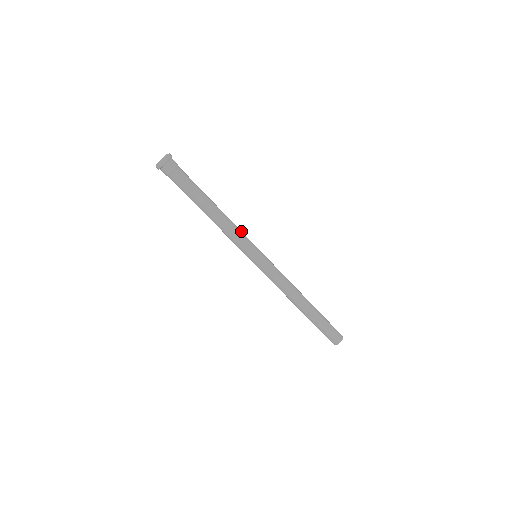
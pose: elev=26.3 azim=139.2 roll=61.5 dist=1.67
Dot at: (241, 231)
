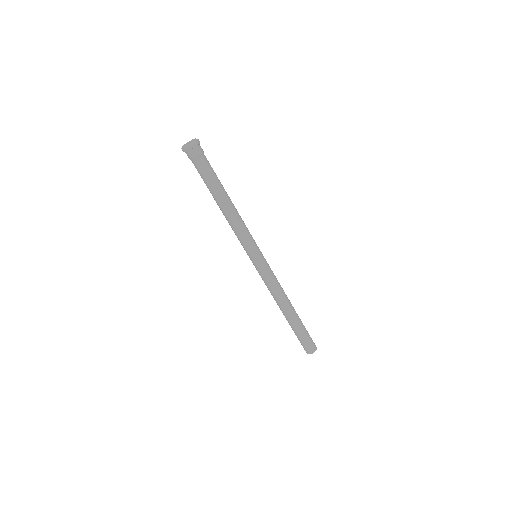
Dot at: occluded
